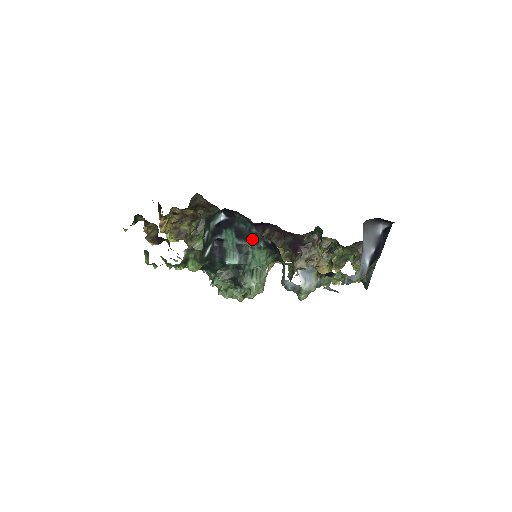
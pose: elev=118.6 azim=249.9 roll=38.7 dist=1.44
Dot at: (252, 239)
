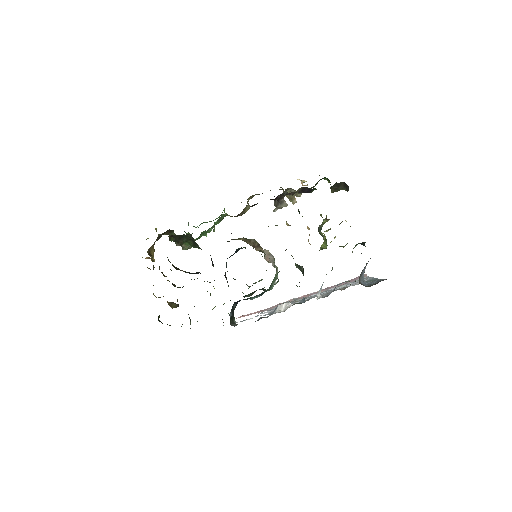
Dot at: occluded
